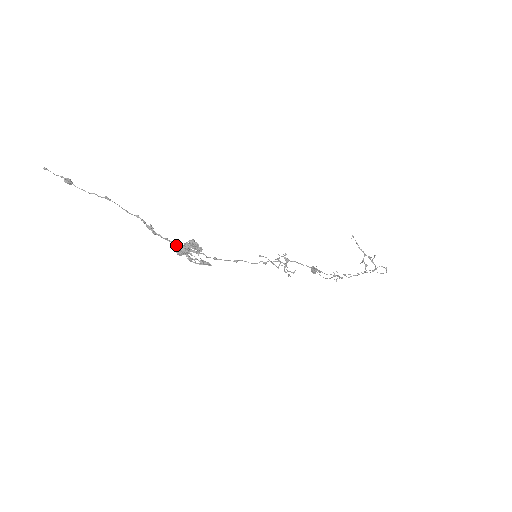
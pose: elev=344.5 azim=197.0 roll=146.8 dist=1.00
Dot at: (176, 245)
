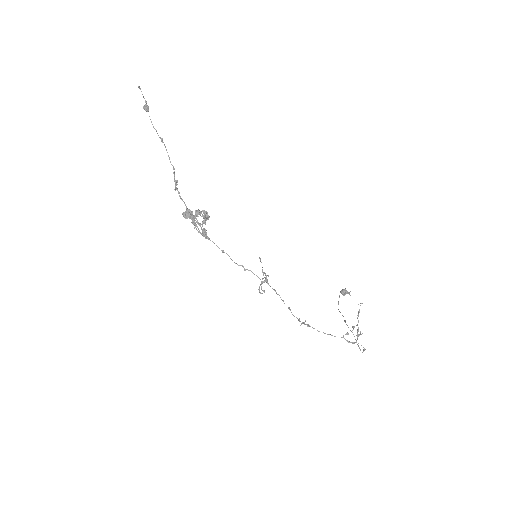
Dot at: (186, 208)
